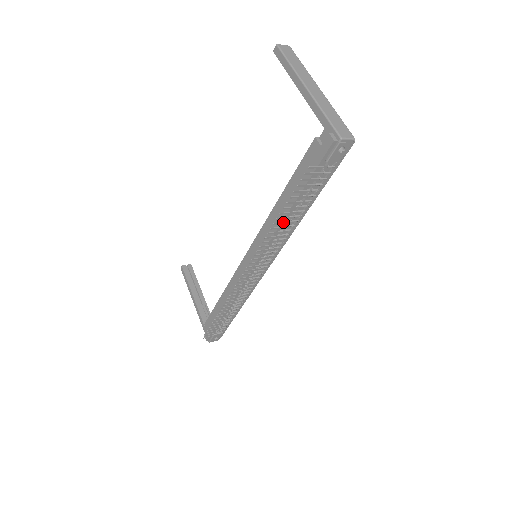
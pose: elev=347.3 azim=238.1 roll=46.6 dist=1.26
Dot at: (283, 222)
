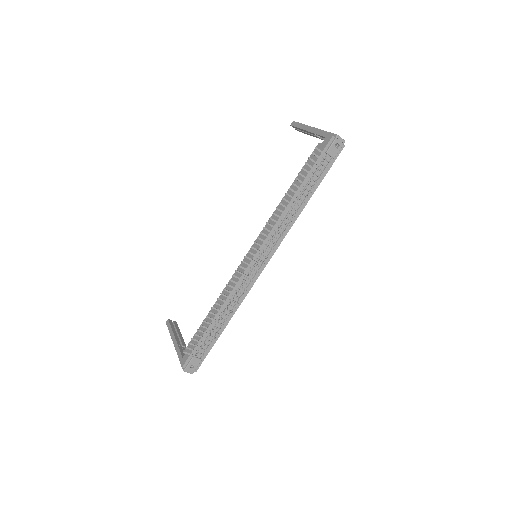
Dot at: (289, 201)
